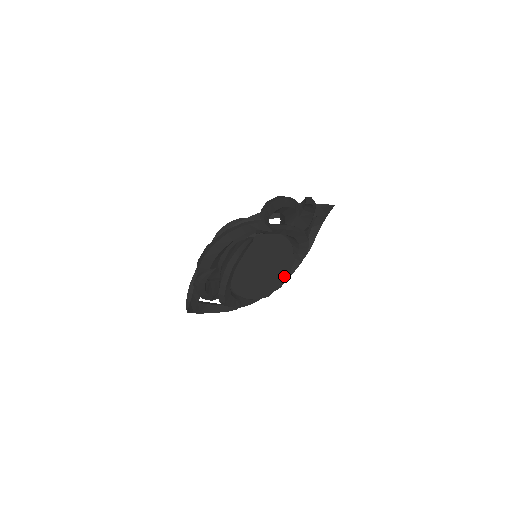
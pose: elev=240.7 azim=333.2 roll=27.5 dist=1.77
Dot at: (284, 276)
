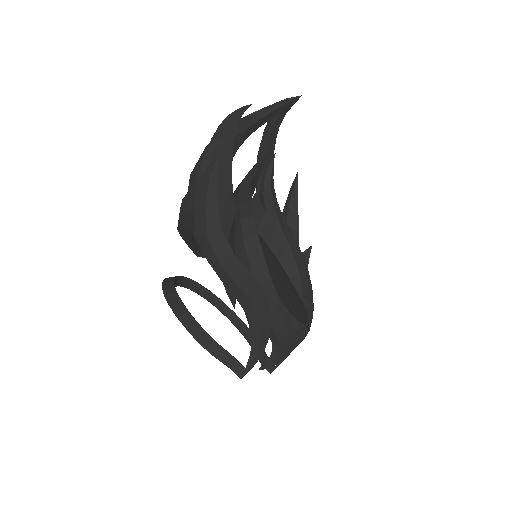
Dot at: (304, 314)
